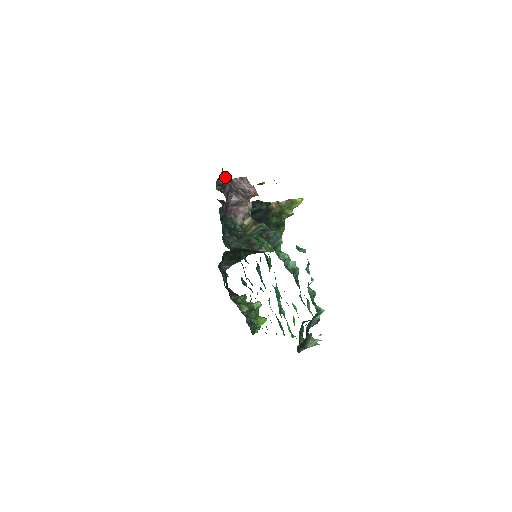
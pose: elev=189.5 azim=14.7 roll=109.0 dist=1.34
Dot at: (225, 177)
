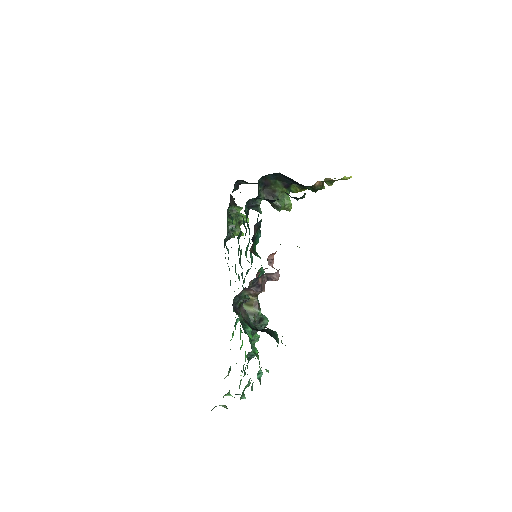
Dot at: (253, 295)
